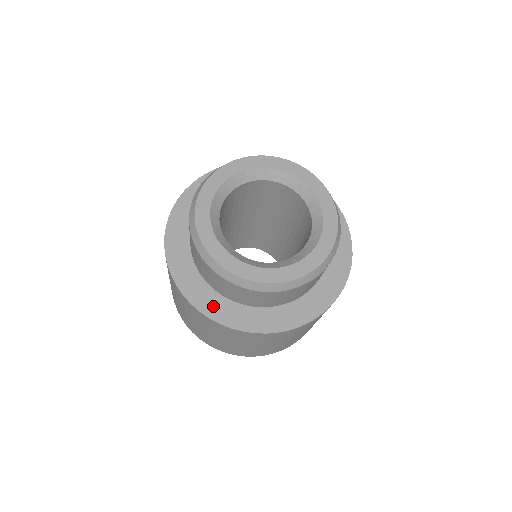
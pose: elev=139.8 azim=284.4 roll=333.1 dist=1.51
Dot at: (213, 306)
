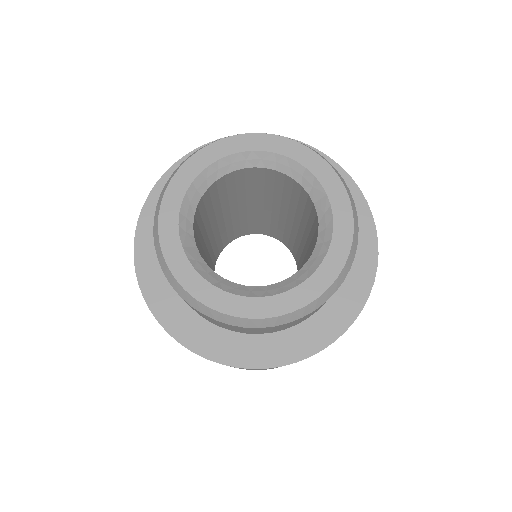
Dot at: (209, 342)
